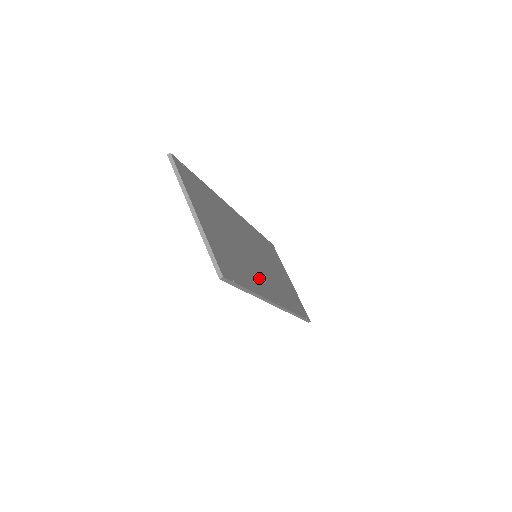
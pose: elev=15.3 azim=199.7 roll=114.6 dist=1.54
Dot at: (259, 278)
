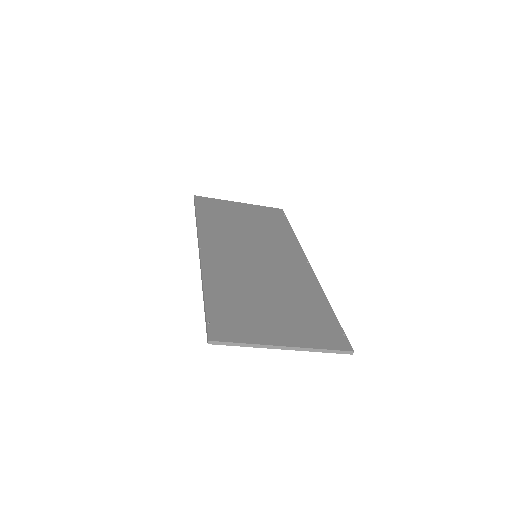
Dot at: (294, 276)
